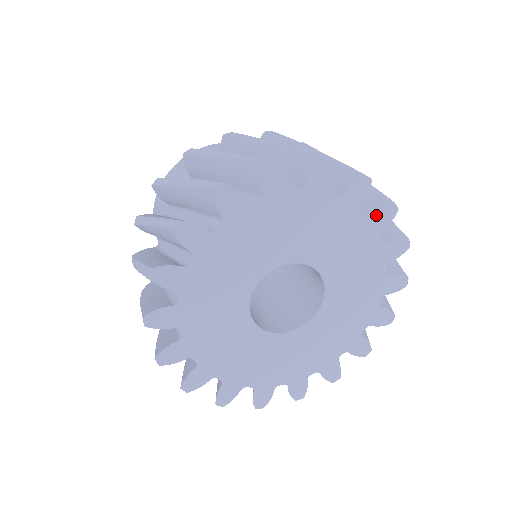
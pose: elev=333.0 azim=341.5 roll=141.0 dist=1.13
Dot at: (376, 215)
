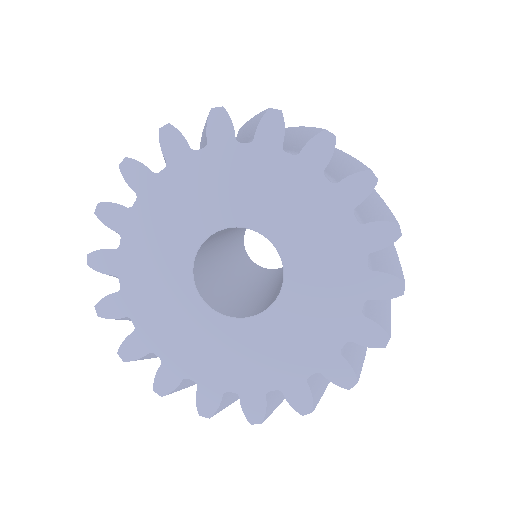
Dot at: (211, 135)
